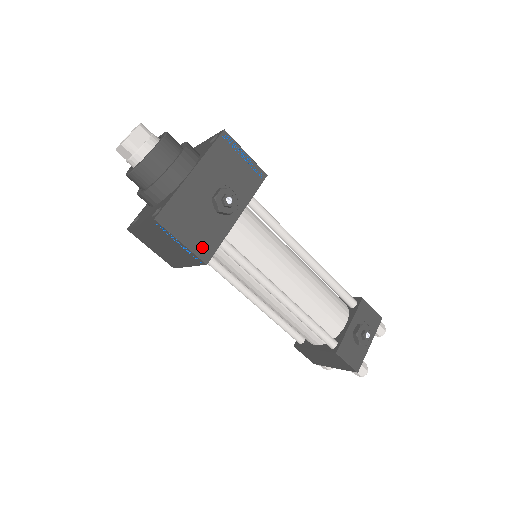
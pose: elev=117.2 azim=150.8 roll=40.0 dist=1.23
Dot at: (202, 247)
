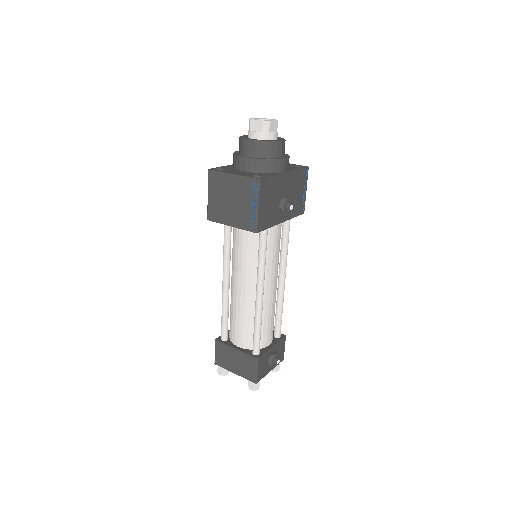
Dot at: (262, 220)
